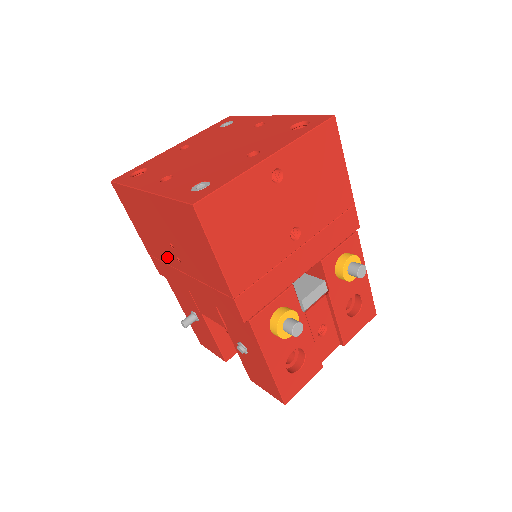
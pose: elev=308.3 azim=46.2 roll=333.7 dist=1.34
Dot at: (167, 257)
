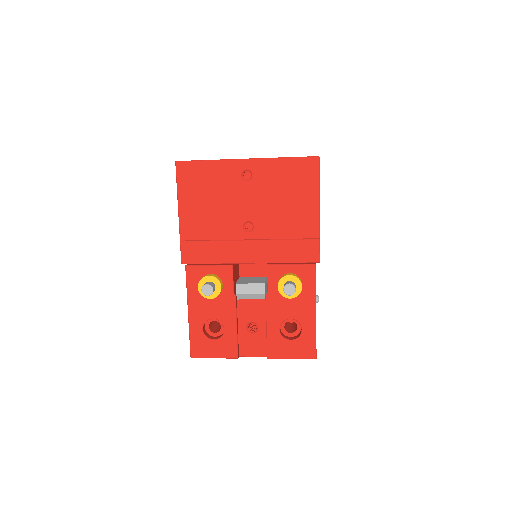
Dot at: occluded
